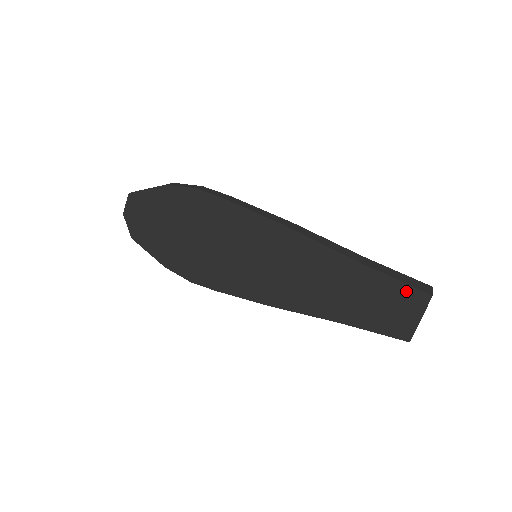
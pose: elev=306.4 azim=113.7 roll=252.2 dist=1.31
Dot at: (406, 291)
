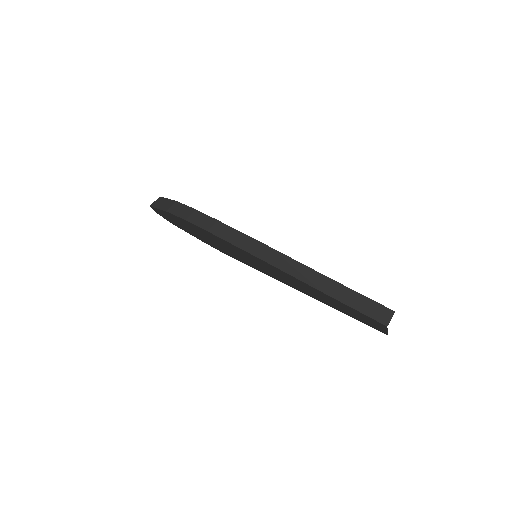
Dot at: (366, 317)
